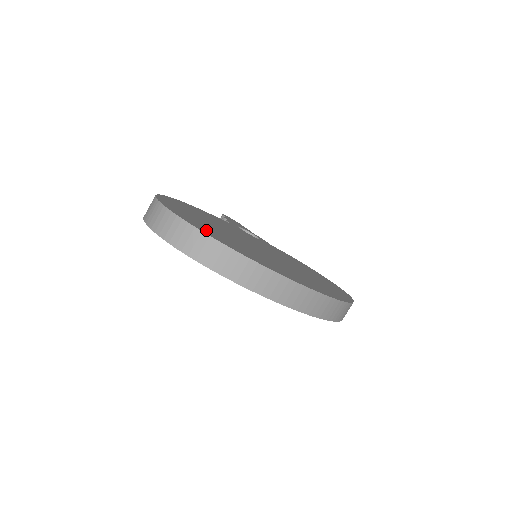
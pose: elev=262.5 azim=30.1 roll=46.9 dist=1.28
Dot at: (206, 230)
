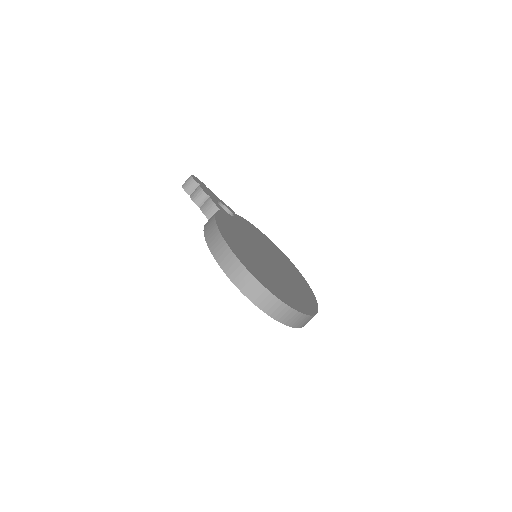
Dot at: (283, 296)
